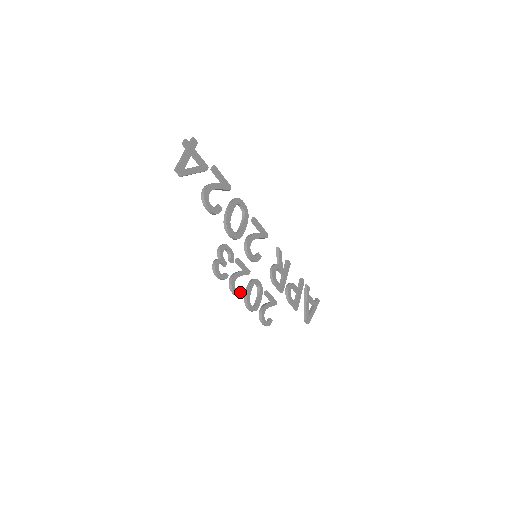
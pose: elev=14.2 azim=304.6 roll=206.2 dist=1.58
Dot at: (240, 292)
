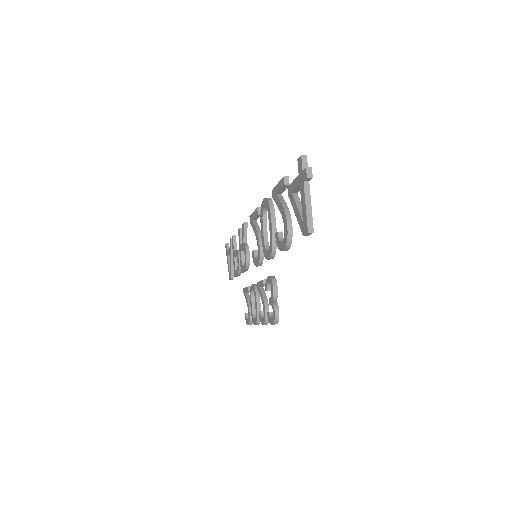
Dot at: occluded
